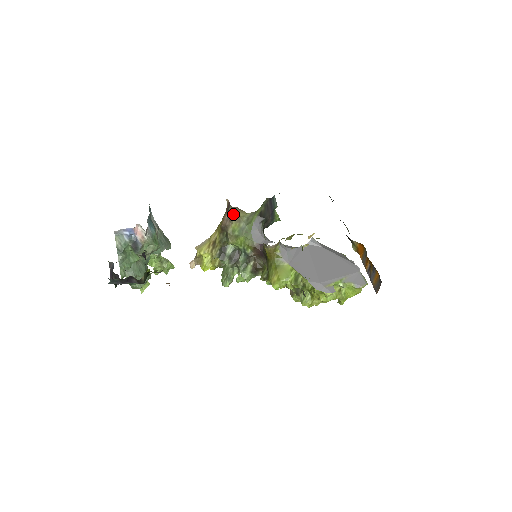
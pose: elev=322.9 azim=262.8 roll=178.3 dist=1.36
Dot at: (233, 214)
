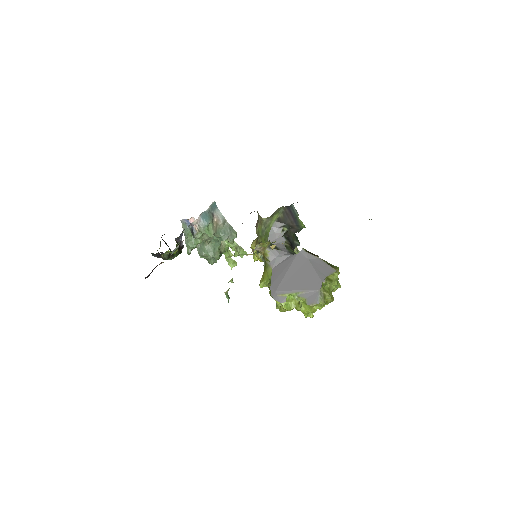
Dot at: (259, 217)
